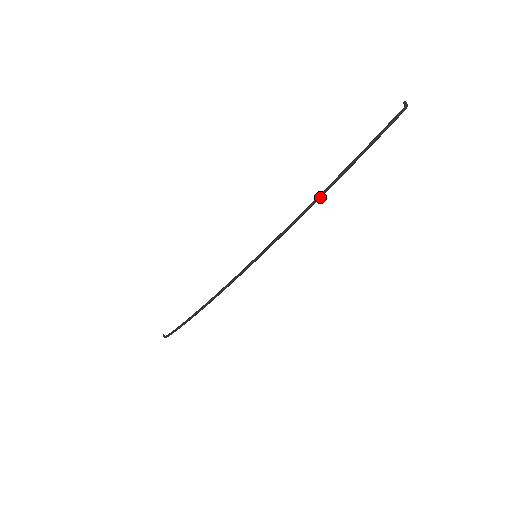
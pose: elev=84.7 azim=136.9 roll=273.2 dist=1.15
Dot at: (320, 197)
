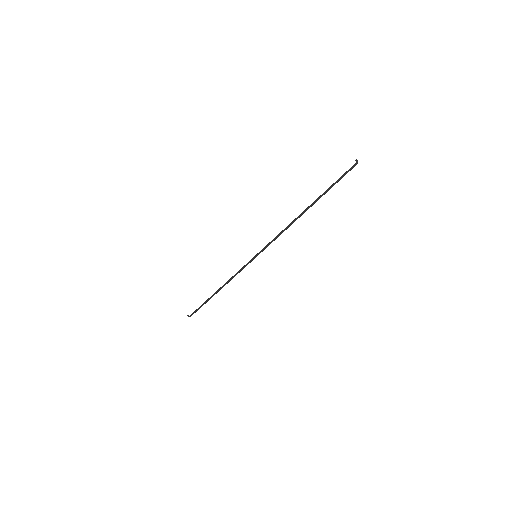
Dot at: (299, 217)
